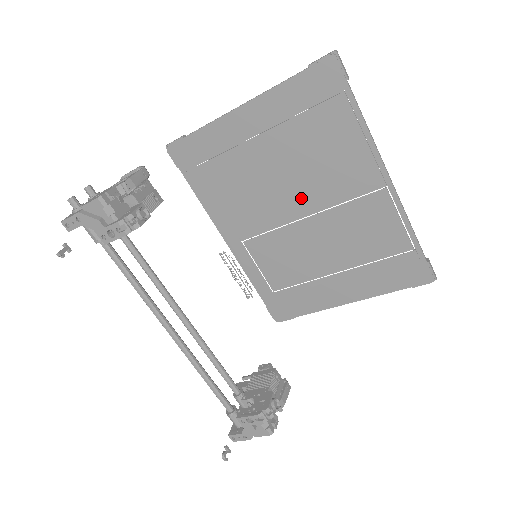
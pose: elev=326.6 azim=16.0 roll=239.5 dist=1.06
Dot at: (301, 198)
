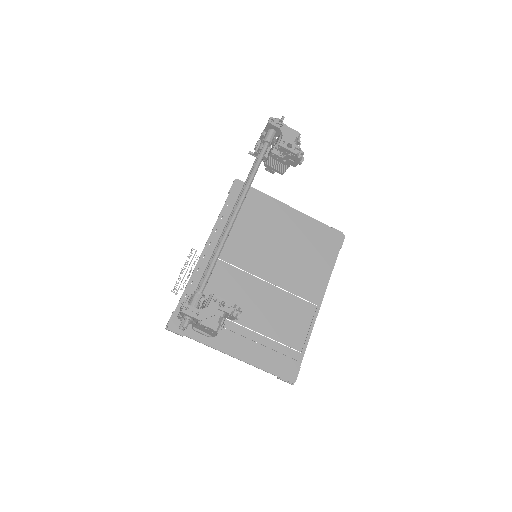
Dot at: (274, 270)
